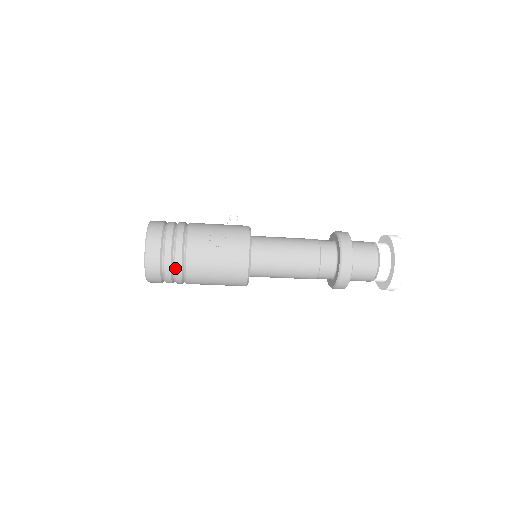
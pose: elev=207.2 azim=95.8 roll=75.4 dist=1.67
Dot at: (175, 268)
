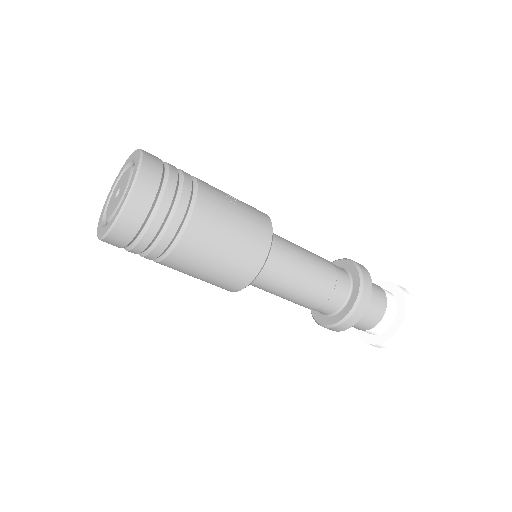
Dot at: (177, 207)
